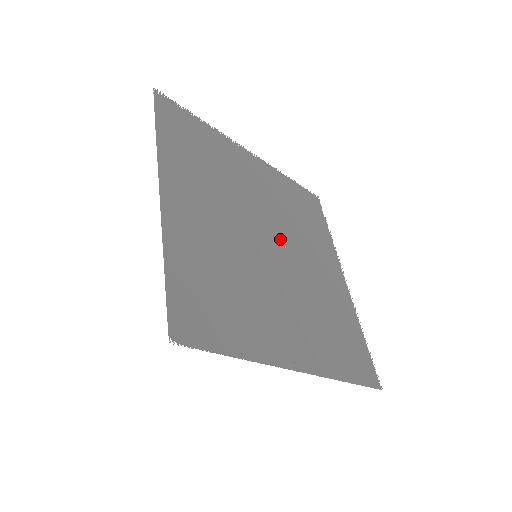
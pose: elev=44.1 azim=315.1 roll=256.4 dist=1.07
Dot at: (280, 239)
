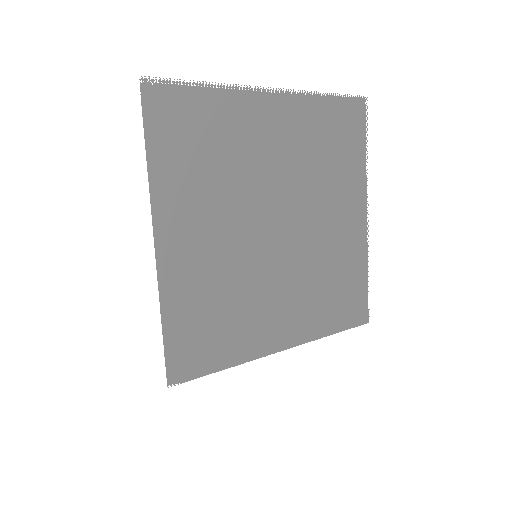
Dot at: (290, 214)
